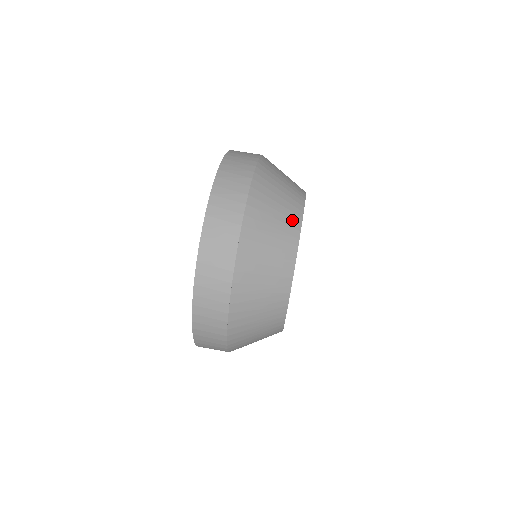
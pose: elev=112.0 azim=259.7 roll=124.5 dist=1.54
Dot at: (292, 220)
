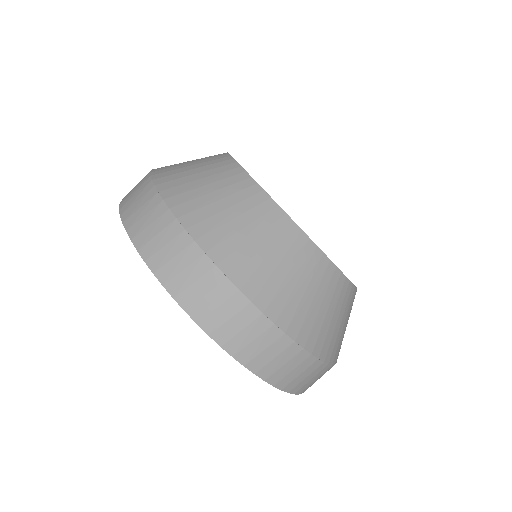
Dot at: (227, 171)
